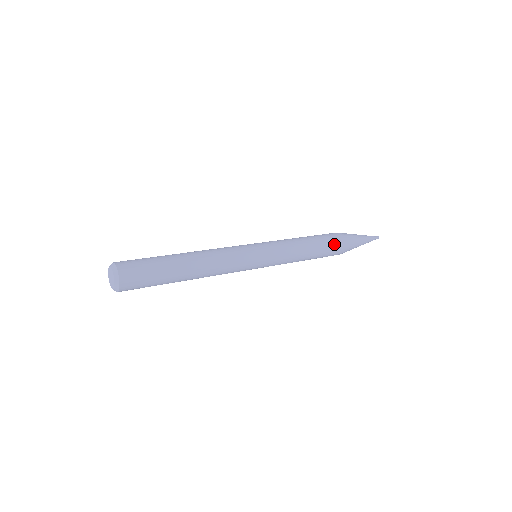
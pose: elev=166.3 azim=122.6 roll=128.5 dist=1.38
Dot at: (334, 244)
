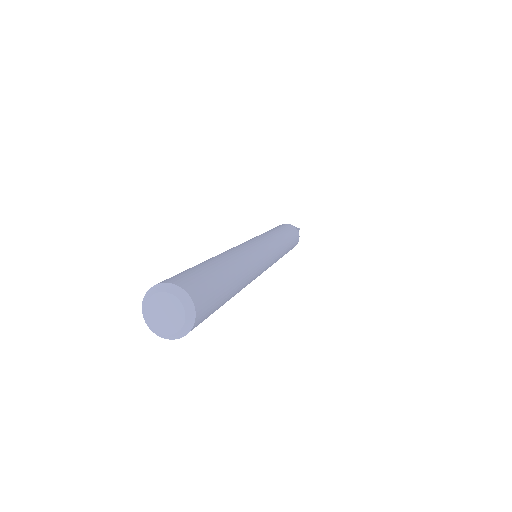
Dot at: occluded
